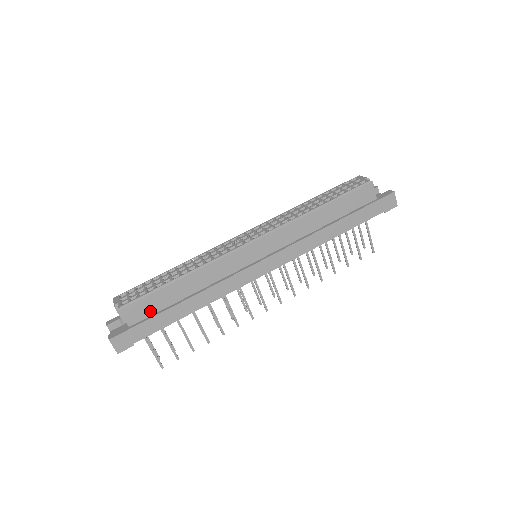
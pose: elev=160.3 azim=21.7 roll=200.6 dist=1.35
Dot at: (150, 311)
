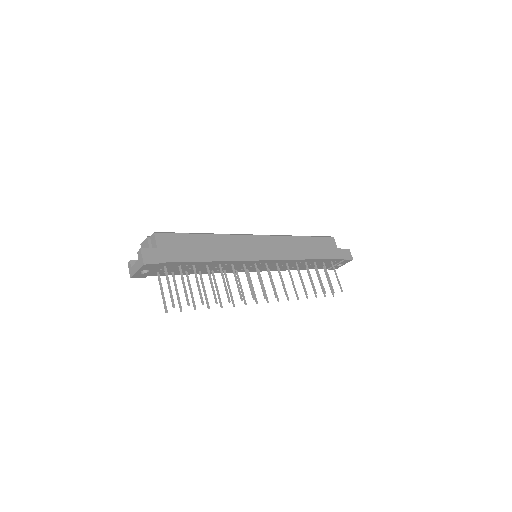
Dot at: (177, 246)
